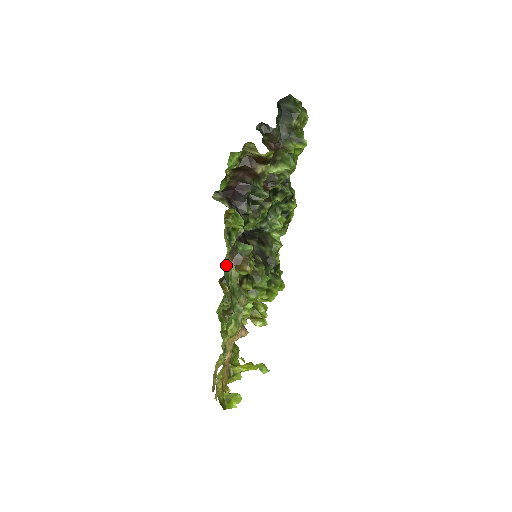
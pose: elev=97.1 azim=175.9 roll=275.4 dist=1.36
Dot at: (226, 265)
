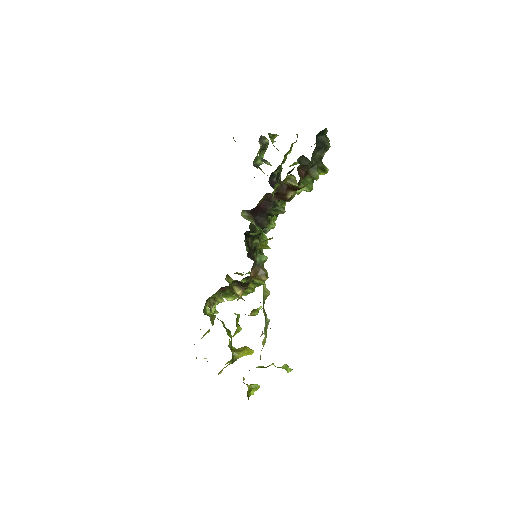
Dot at: (263, 287)
